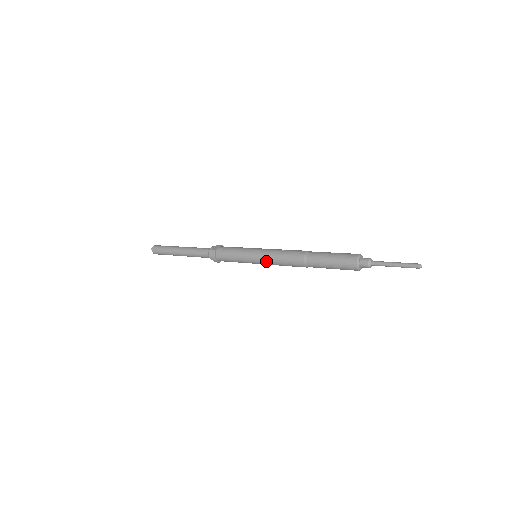
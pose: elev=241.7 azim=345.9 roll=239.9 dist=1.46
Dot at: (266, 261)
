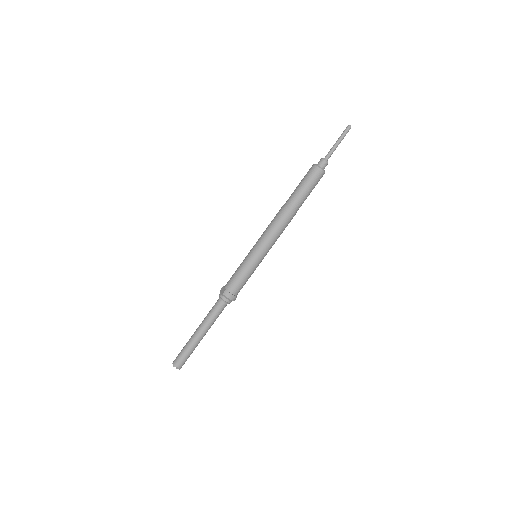
Dot at: (268, 245)
